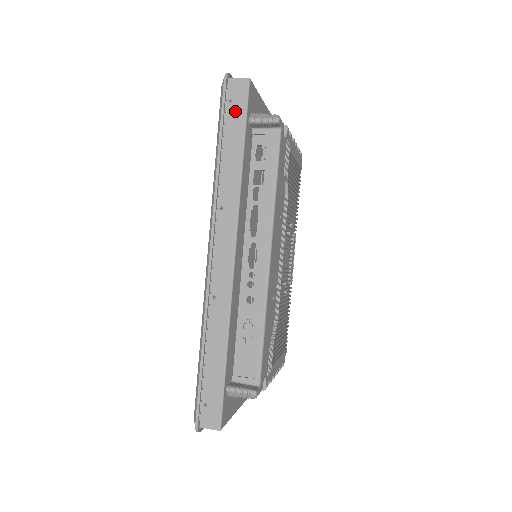
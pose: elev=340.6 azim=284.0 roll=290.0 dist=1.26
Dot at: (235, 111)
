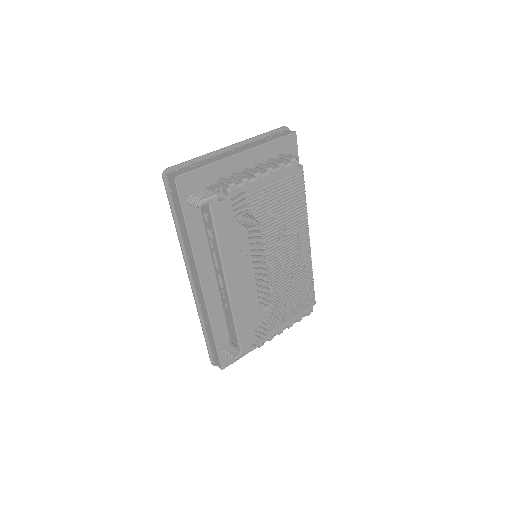
Dot at: (175, 198)
